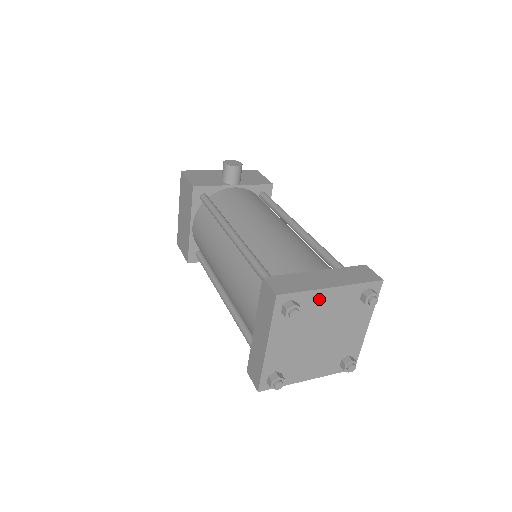
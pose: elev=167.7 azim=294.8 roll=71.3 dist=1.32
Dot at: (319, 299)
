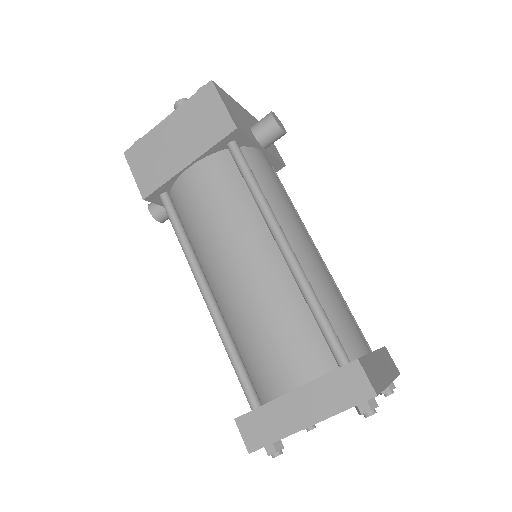
Dot at: occluded
